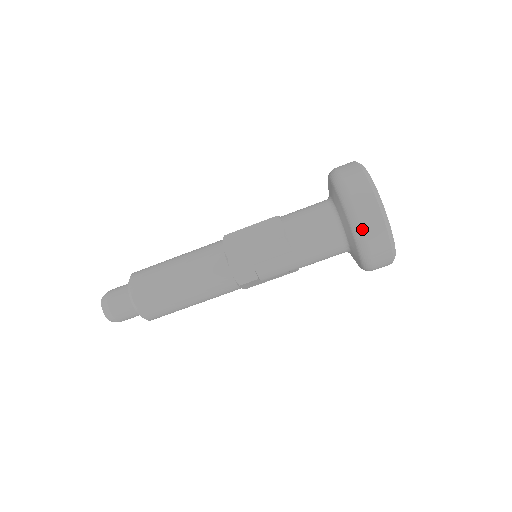
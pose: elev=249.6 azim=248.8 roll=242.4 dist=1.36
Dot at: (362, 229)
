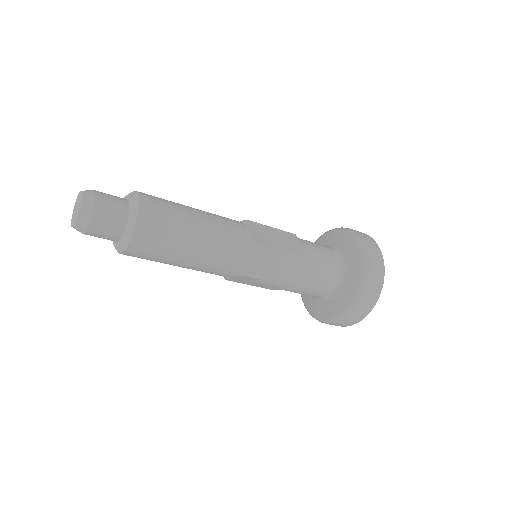
Dot at: (367, 290)
